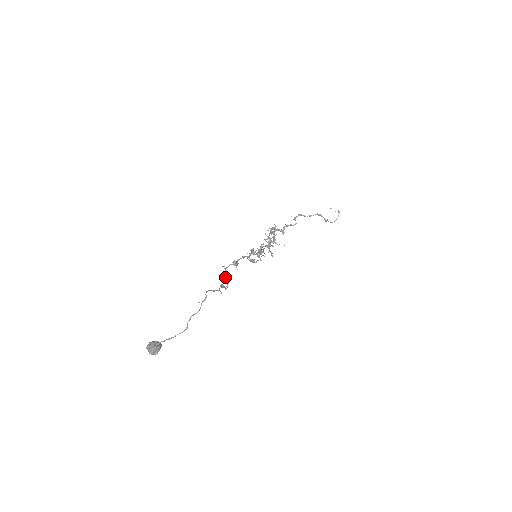
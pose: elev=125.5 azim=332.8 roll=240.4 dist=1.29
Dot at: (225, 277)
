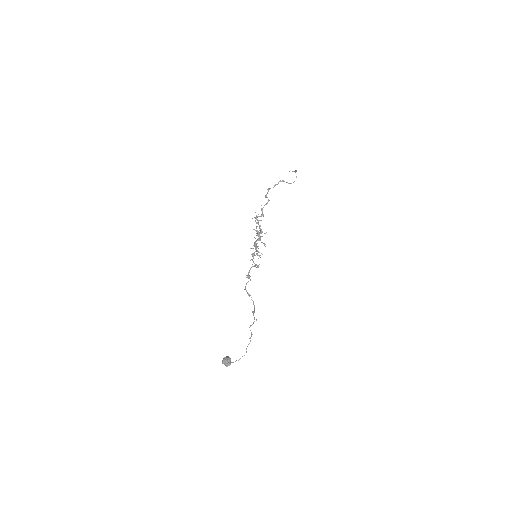
Dot at: (249, 296)
